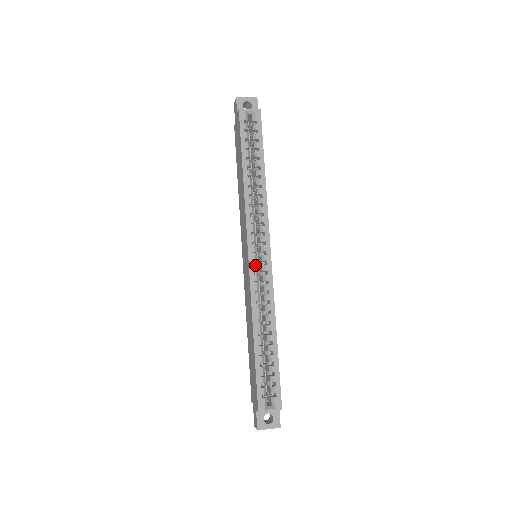
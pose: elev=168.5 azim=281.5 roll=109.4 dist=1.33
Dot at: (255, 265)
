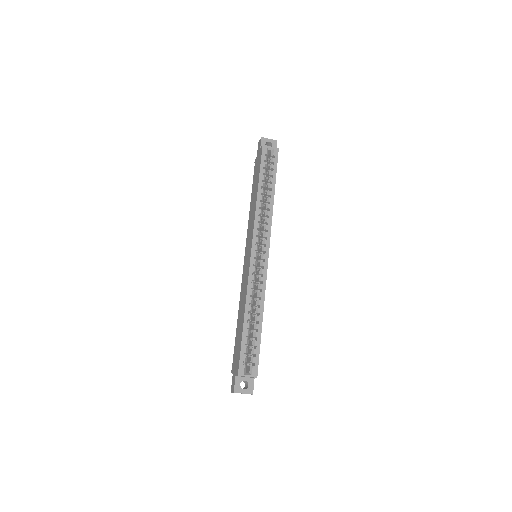
Dot at: (255, 260)
